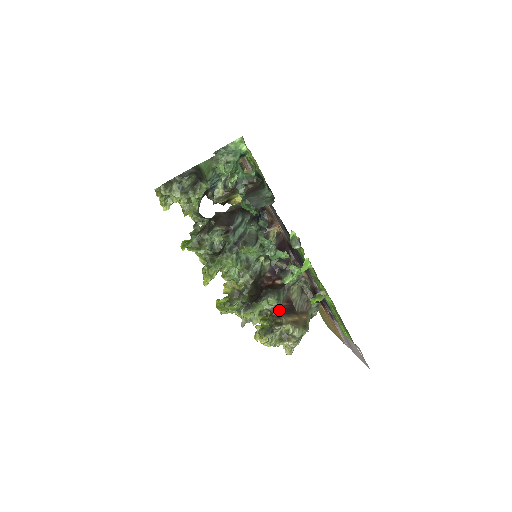
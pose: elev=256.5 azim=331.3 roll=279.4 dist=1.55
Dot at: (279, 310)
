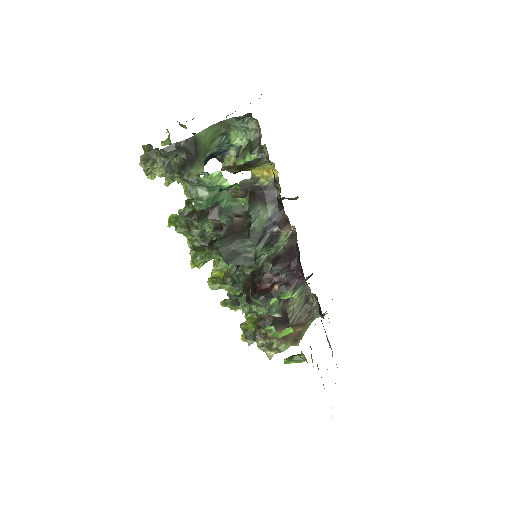
Dot at: (268, 321)
